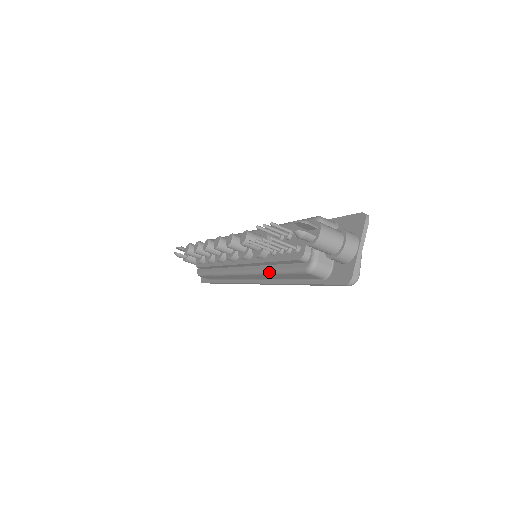
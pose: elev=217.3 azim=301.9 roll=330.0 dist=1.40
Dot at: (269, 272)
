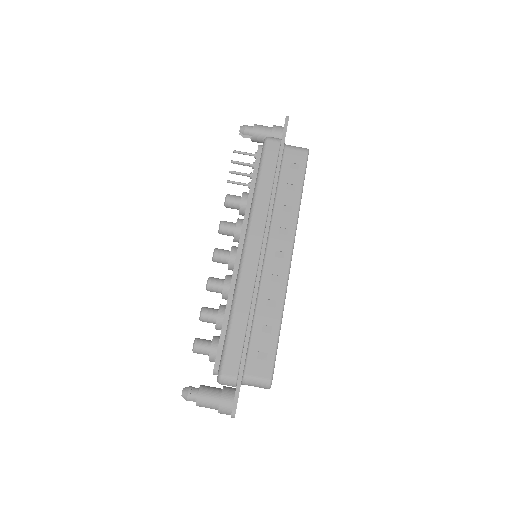
Dot at: (255, 189)
